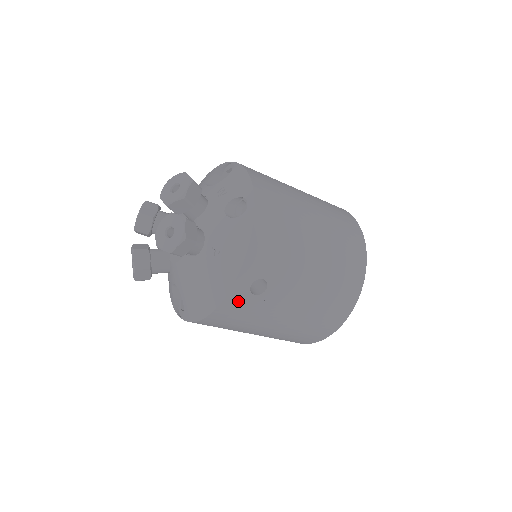
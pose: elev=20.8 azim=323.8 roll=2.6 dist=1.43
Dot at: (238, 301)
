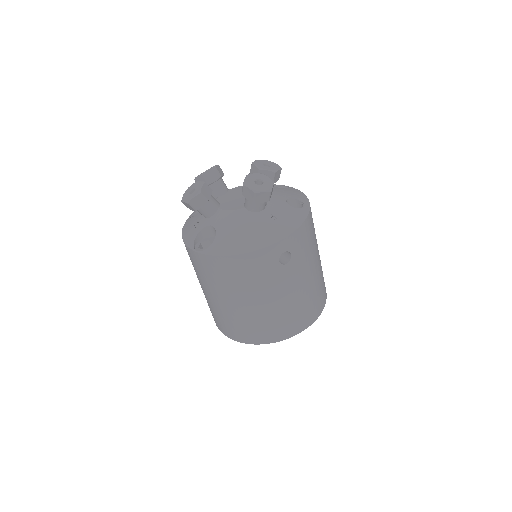
Dot at: (268, 257)
